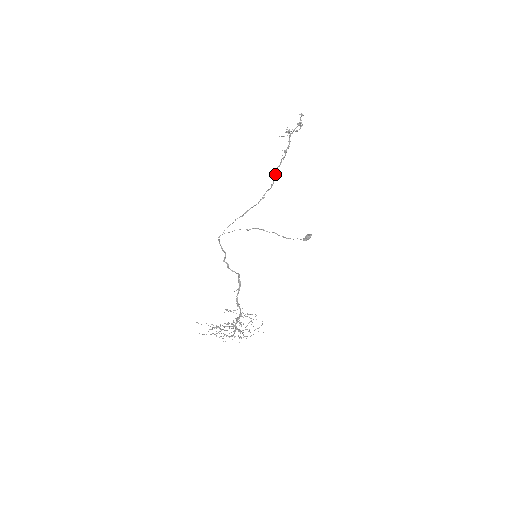
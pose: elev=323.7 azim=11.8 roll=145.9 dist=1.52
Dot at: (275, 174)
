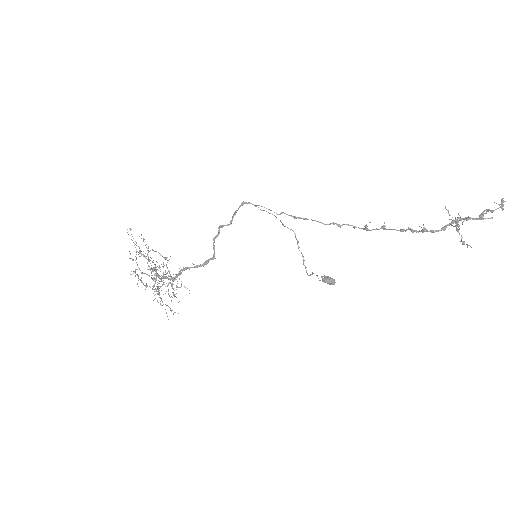
Dot at: (383, 226)
